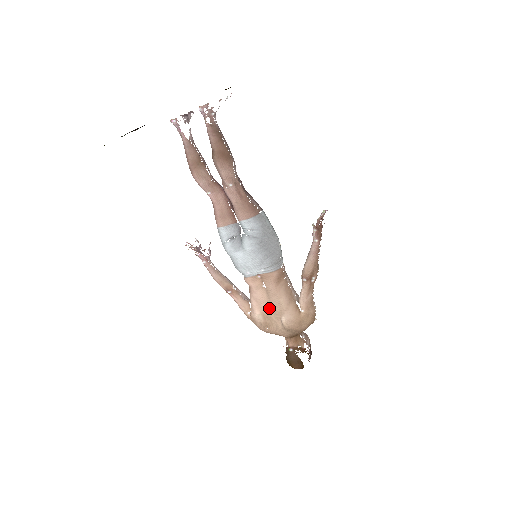
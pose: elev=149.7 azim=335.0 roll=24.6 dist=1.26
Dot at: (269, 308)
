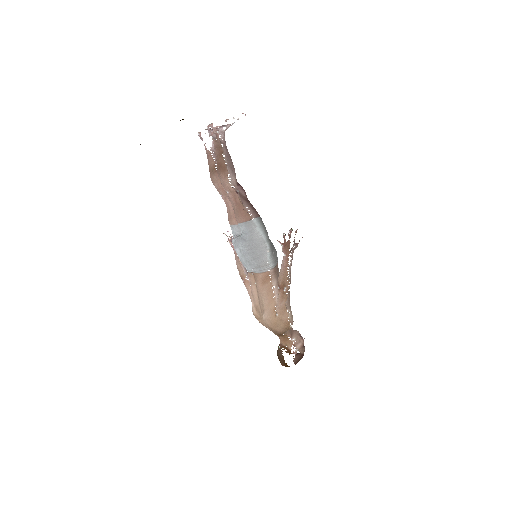
Dot at: (258, 303)
